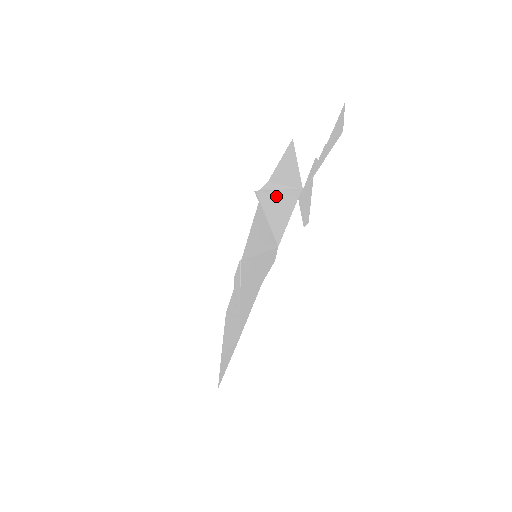
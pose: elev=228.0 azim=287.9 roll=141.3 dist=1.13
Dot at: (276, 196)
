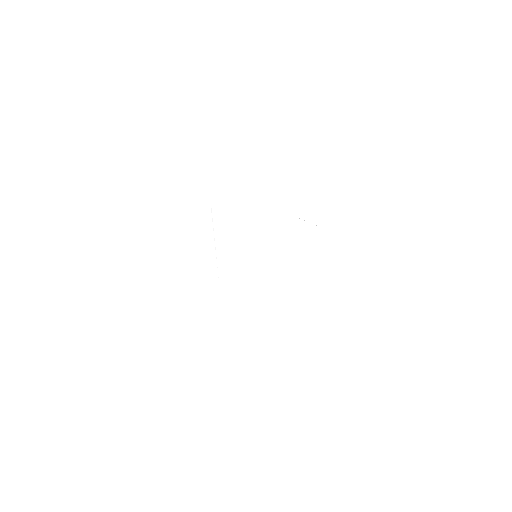
Dot at: (299, 259)
